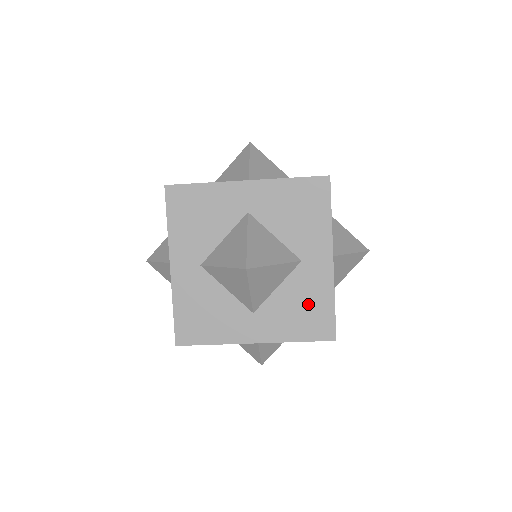
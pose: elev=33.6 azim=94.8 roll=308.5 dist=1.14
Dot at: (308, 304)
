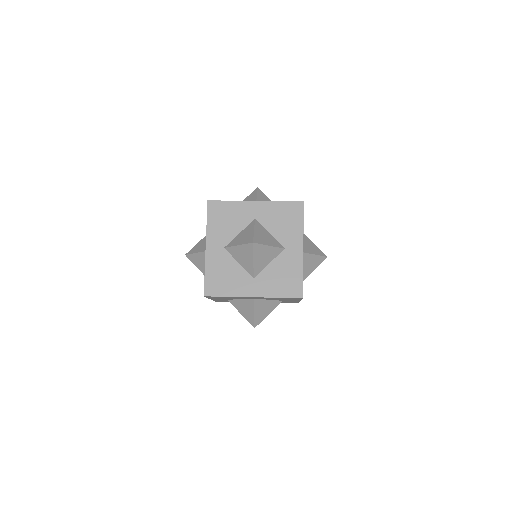
Dot at: occluded
